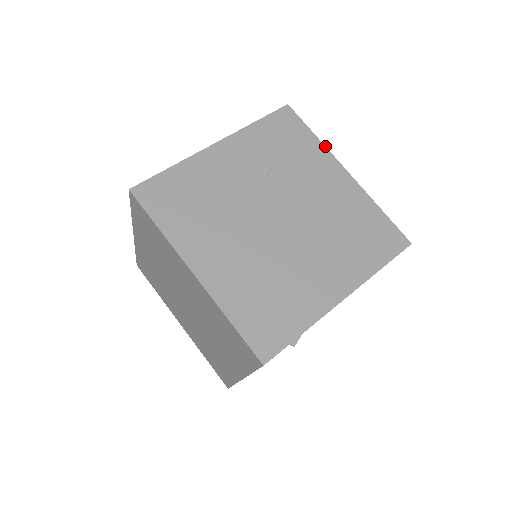
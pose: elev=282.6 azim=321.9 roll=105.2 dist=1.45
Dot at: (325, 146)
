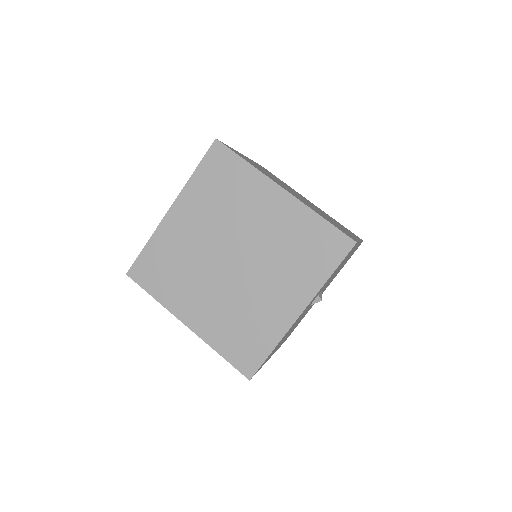
Dot at: occluded
